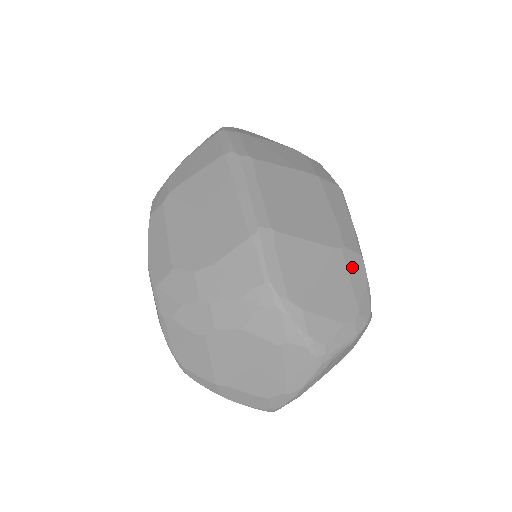
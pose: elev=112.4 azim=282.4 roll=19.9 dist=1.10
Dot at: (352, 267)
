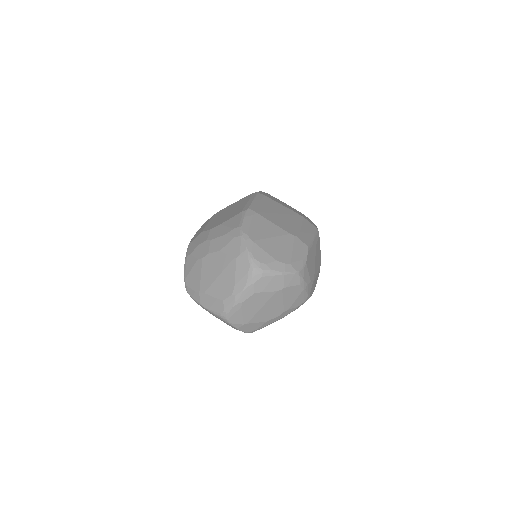
Dot at: (298, 246)
